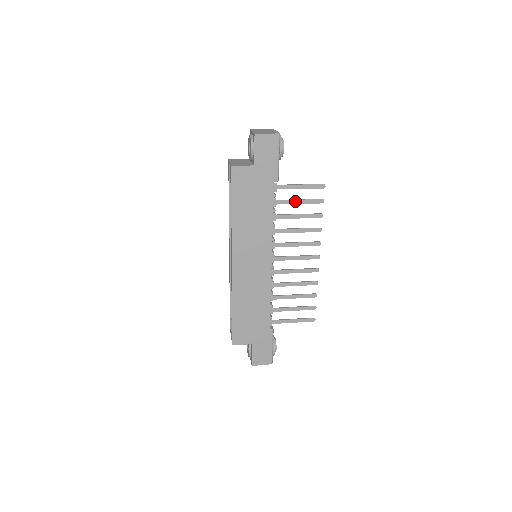
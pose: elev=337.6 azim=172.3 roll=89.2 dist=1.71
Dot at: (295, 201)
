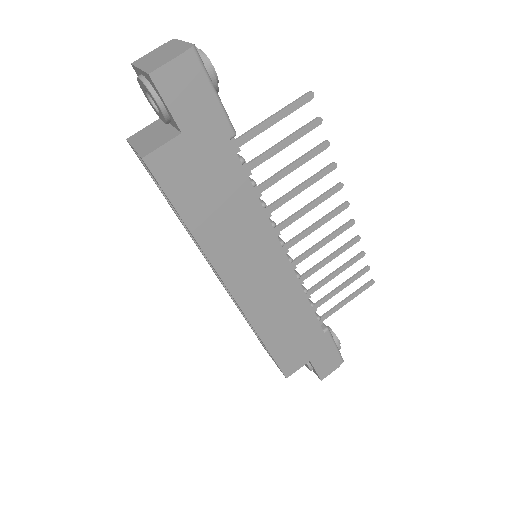
Dot at: (277, 147)
